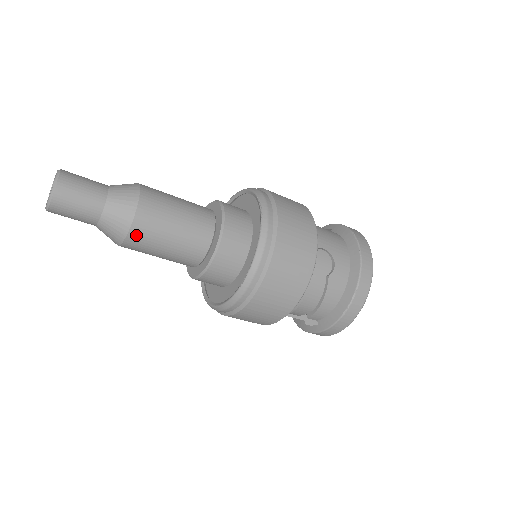
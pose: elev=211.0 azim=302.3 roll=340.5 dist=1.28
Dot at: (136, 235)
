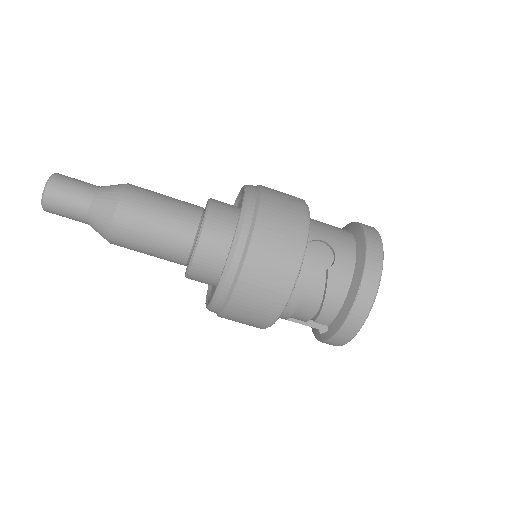
Dot at: (119, 228)
